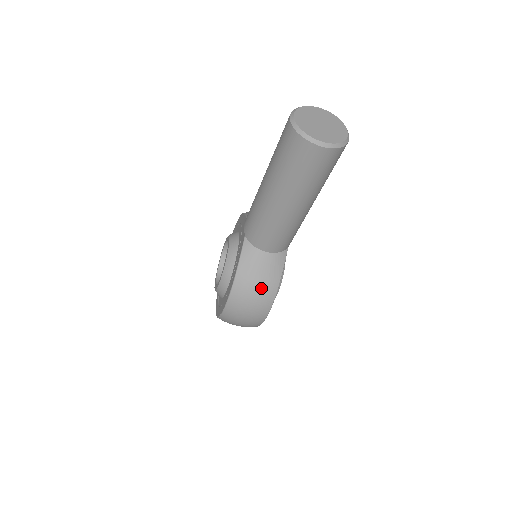
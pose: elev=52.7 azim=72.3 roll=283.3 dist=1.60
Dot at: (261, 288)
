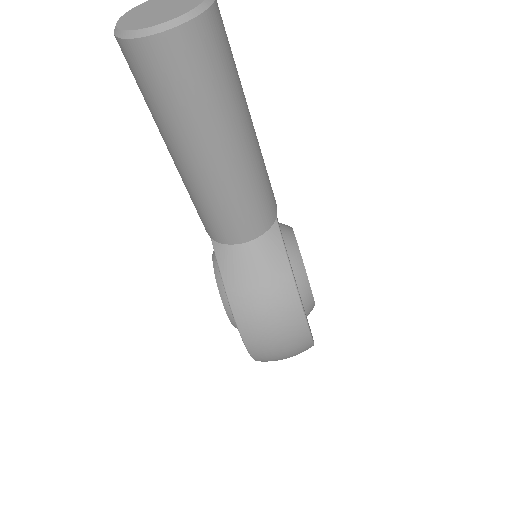
Dot at: (269, 294)
